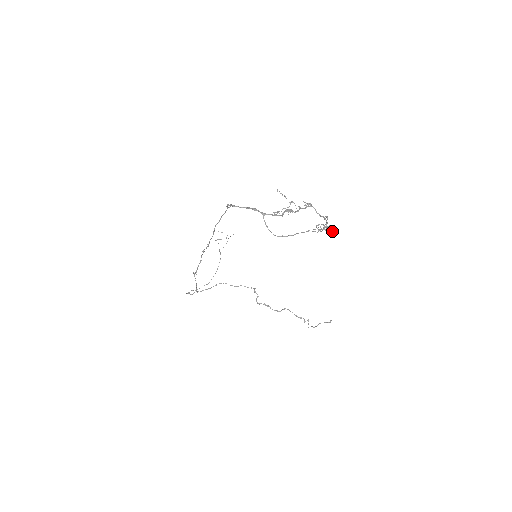
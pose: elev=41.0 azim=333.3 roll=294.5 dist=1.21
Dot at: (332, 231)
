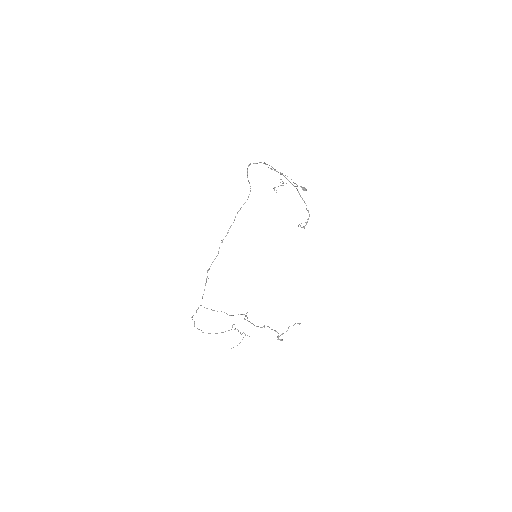
Dot at: (304, 188)
